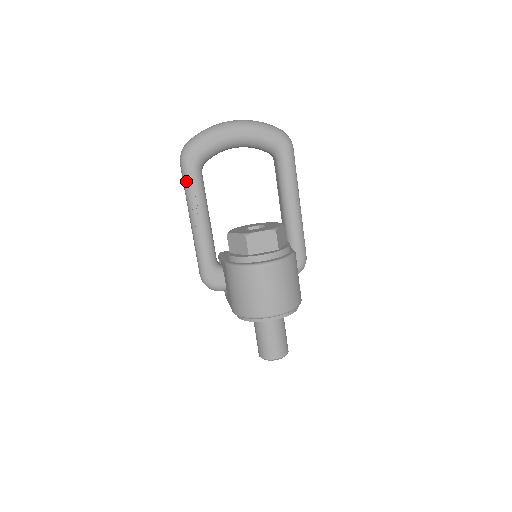
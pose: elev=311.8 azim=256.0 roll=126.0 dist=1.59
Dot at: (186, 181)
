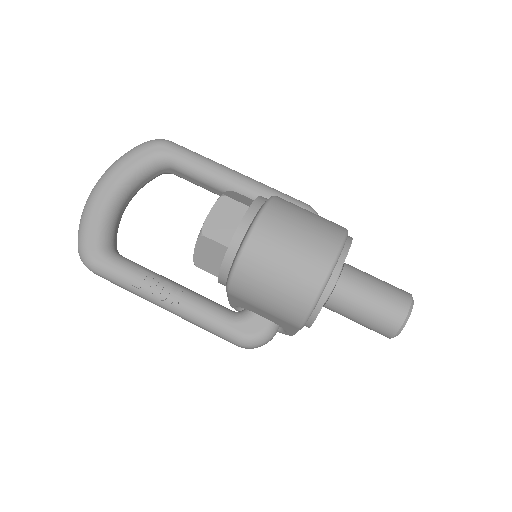
Dot at: (113, 278)
